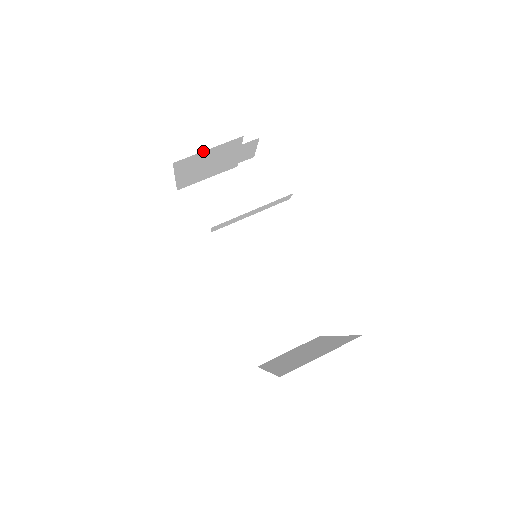
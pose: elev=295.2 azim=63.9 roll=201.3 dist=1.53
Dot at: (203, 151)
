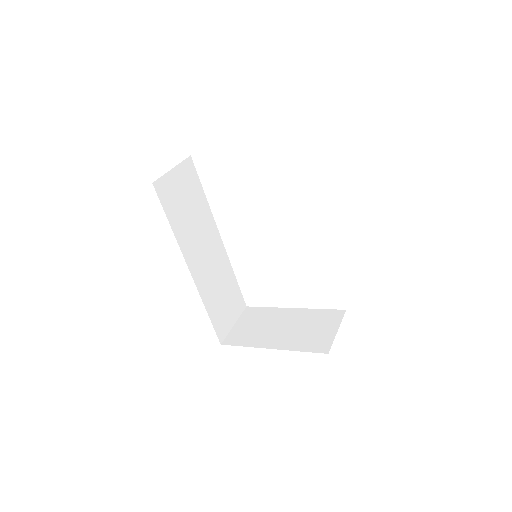
Dot at: occluded
